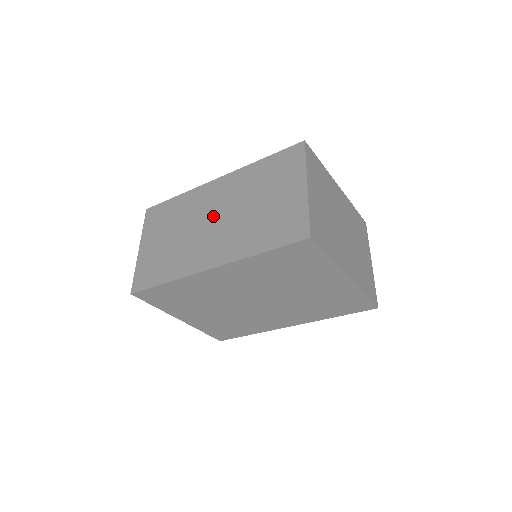
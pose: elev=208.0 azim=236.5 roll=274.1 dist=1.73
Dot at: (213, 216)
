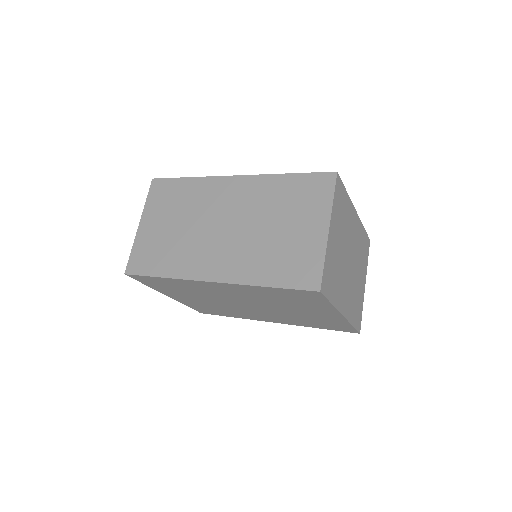
Dot at: (224, 221)
